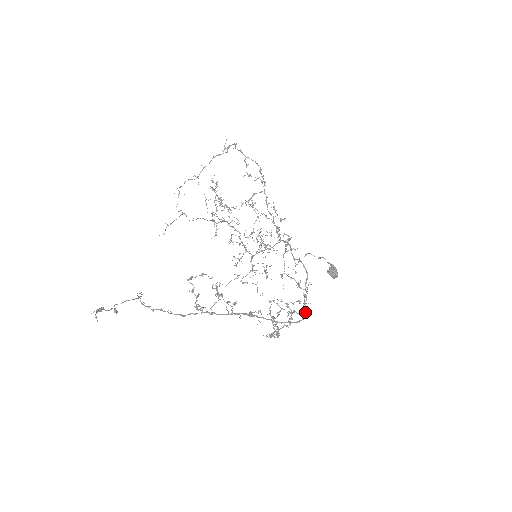
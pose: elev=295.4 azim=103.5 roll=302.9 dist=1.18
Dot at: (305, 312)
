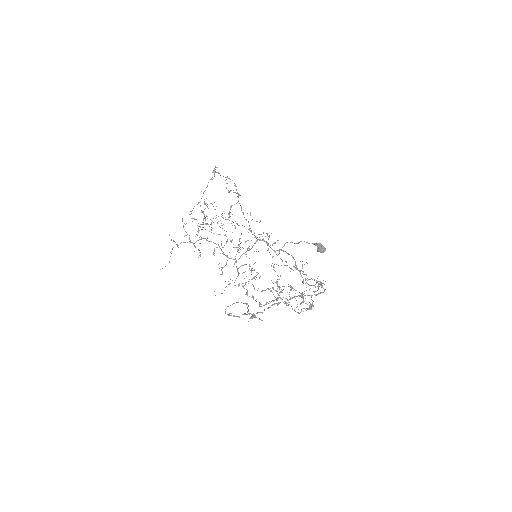
Dot at: occluded
